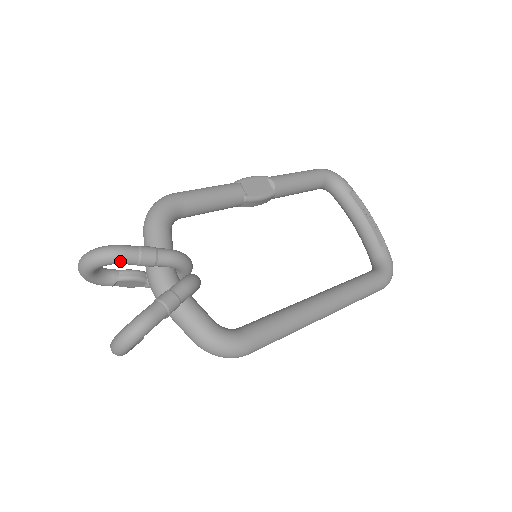
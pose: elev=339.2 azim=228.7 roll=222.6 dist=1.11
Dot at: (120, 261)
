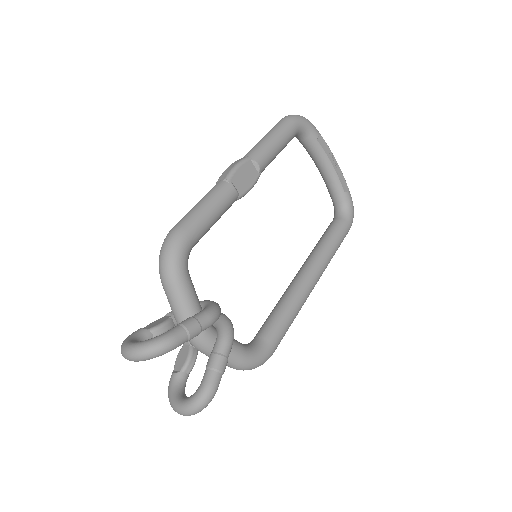
Dot at: occluded
